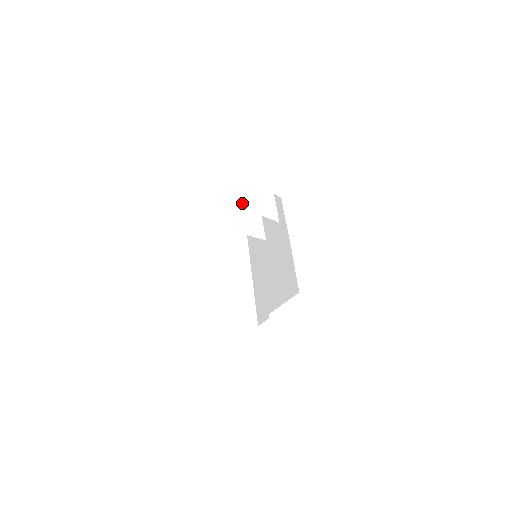
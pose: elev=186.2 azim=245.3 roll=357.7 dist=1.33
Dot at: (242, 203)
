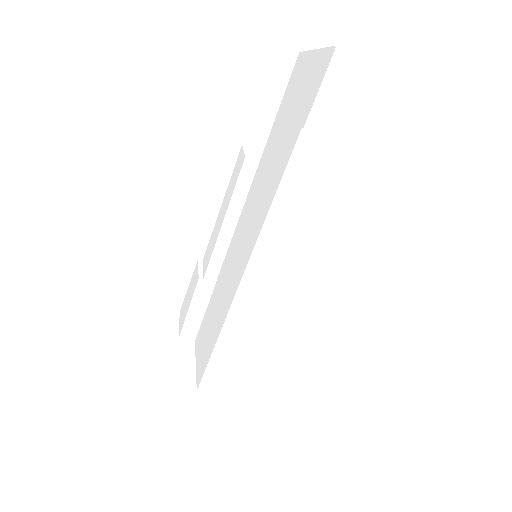
Dot at: occluded
